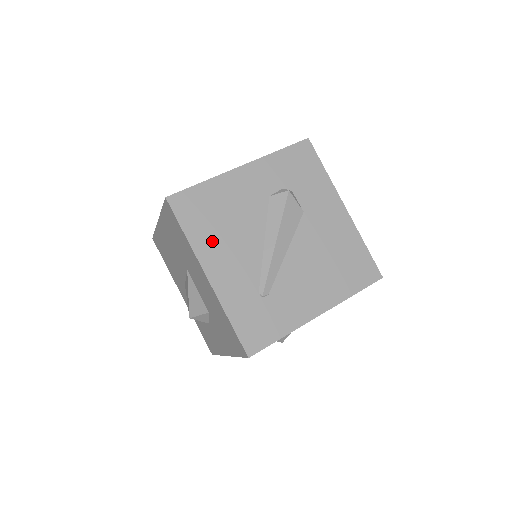
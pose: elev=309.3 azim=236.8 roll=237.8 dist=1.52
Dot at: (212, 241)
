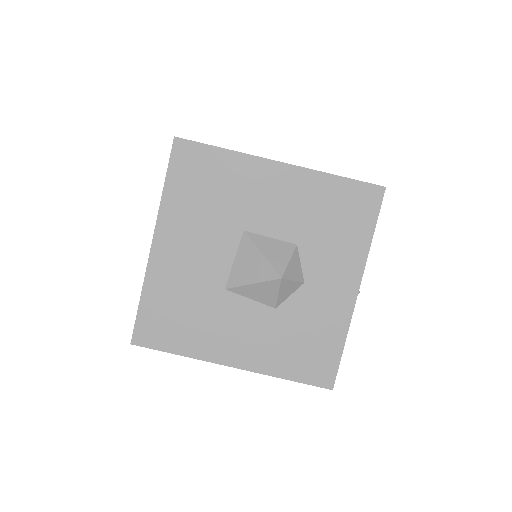
Dot at: occluded
